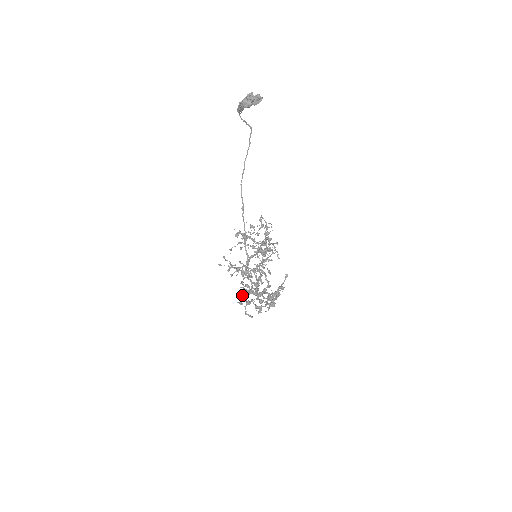
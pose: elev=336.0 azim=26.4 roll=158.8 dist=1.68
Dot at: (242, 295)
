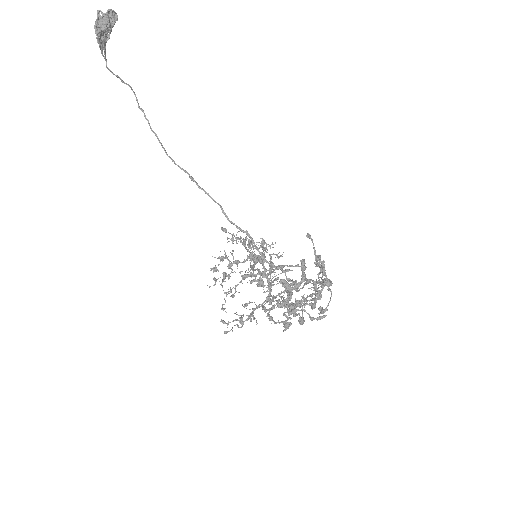
Dot at: (285, 299)
